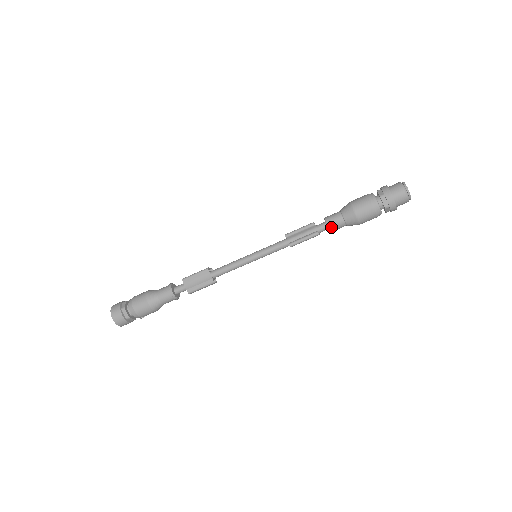
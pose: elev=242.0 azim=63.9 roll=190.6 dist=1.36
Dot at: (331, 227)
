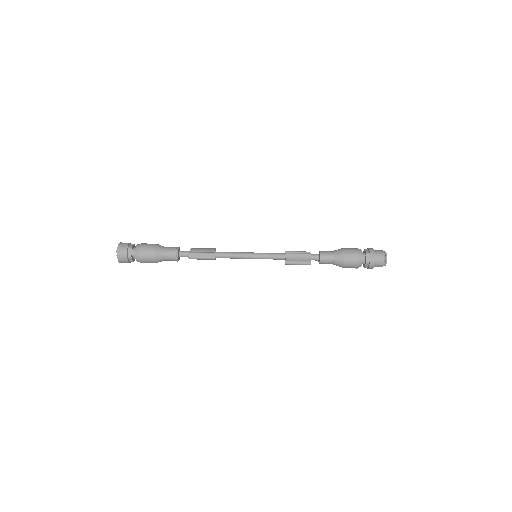
Dot at: (322, 253)
